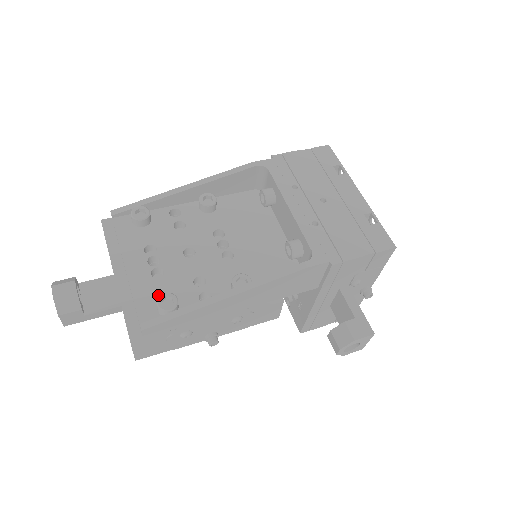
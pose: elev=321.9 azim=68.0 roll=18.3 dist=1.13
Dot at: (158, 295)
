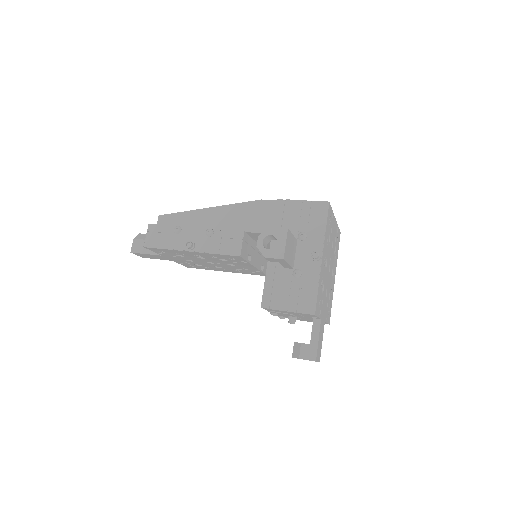
Dot at: occluded
